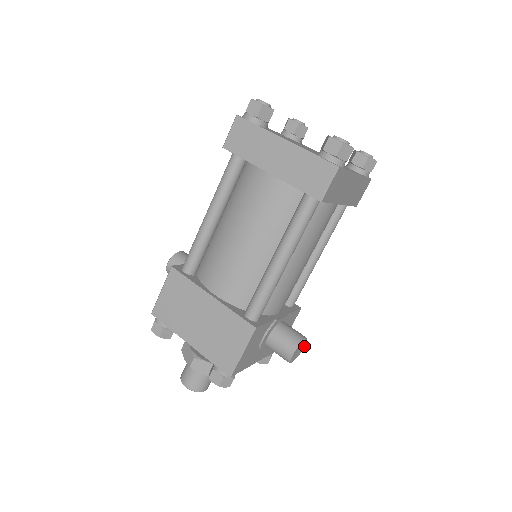
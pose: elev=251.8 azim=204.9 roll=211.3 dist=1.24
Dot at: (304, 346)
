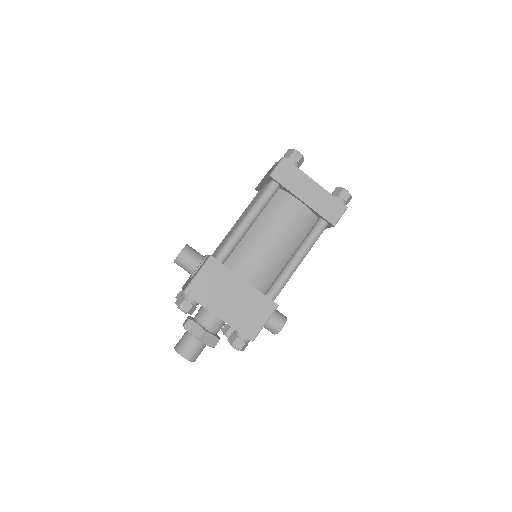
Dot at: occluded
